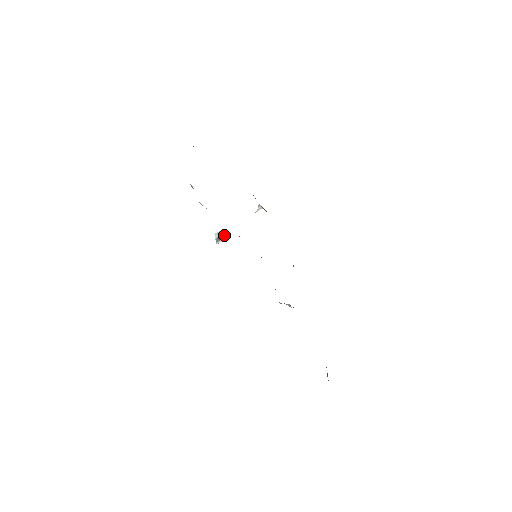
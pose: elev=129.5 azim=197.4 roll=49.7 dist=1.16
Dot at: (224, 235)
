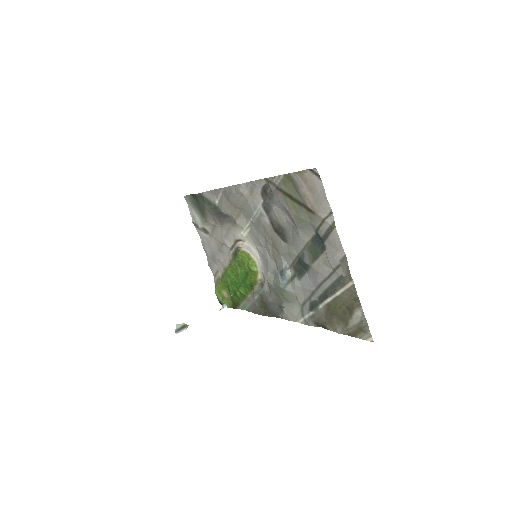
Dot at: (185, 326)
